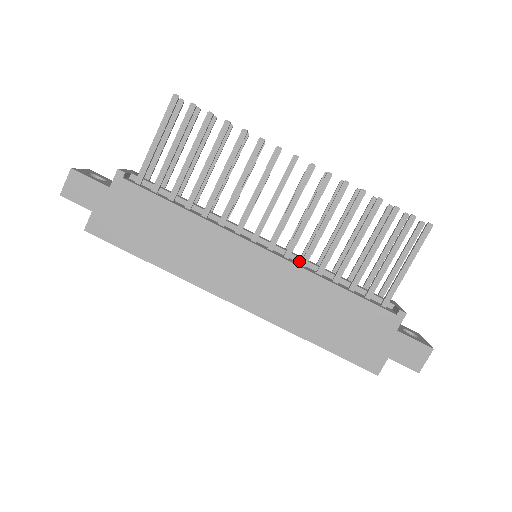
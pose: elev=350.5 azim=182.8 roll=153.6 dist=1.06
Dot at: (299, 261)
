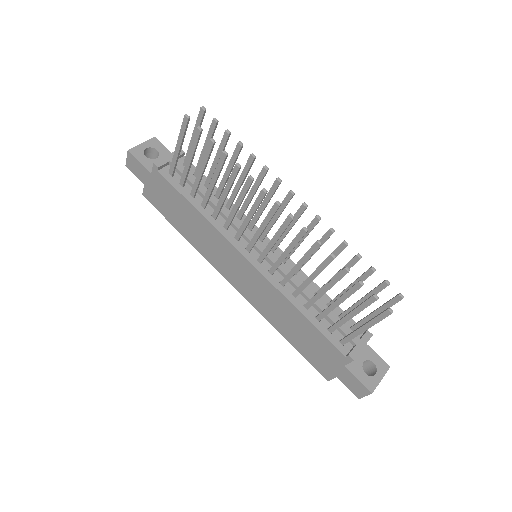
Dot at: occluded
